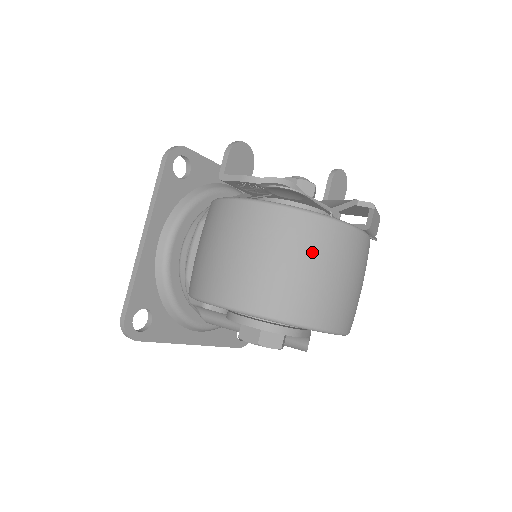
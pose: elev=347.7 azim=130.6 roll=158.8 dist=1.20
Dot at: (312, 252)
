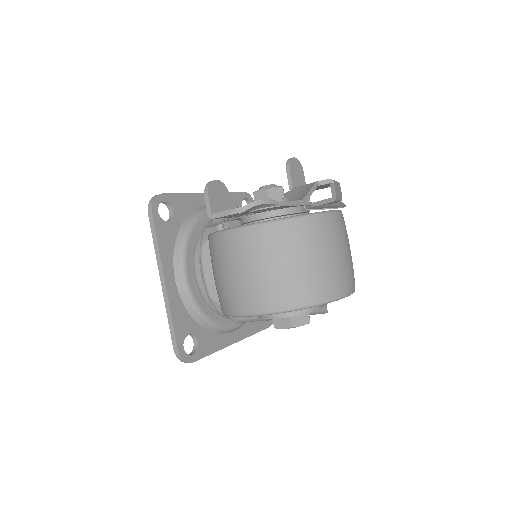
Dot at: (306, 247)
